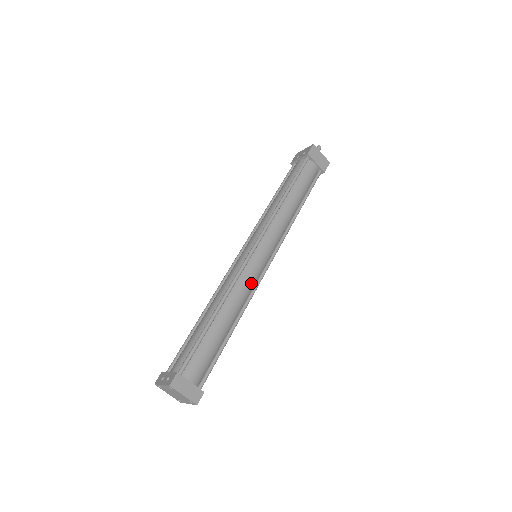
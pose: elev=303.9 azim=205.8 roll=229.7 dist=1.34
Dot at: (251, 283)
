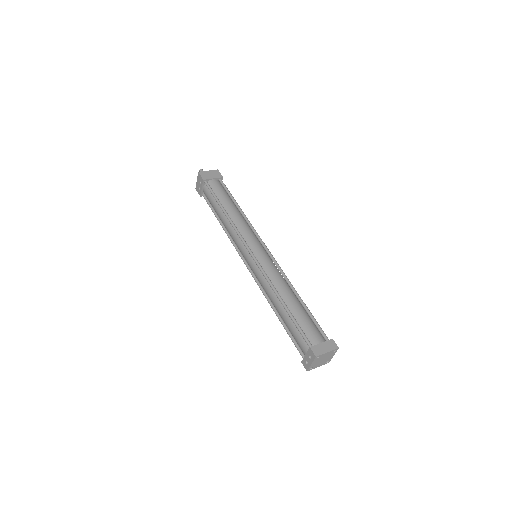
Dot at: (274, 269)
